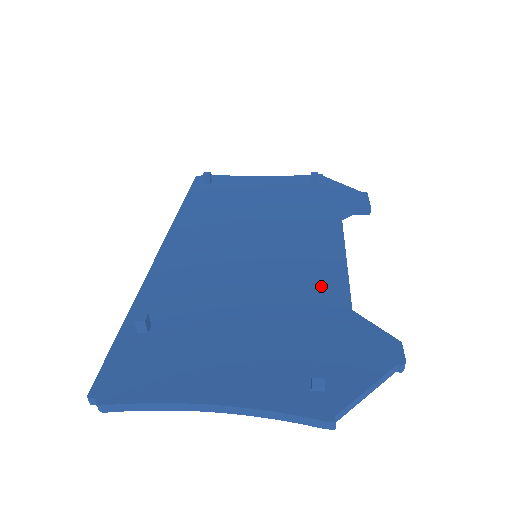
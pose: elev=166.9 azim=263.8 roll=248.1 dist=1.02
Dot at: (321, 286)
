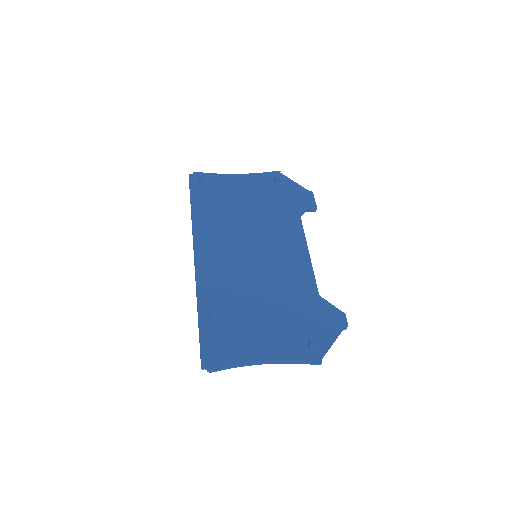
Dot at: (300, 279)
